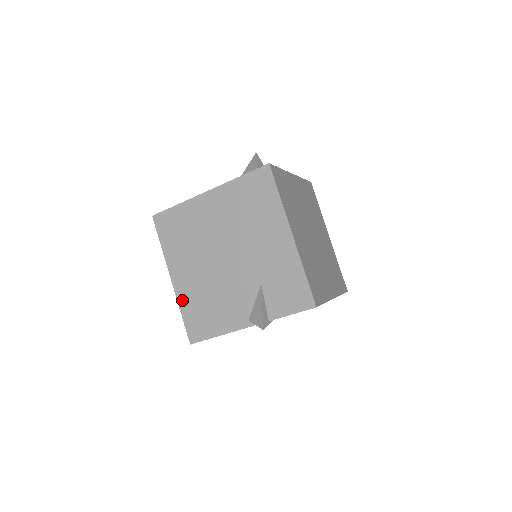
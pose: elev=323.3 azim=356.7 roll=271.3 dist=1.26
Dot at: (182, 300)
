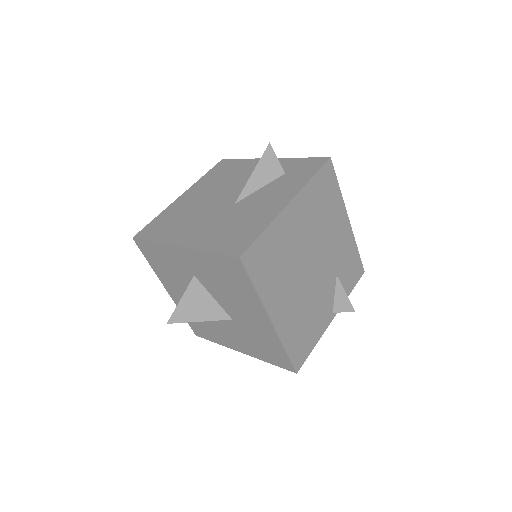
Dot at: (285, 336)
